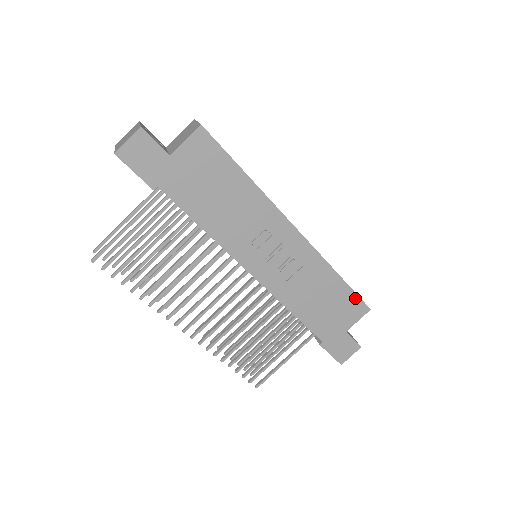
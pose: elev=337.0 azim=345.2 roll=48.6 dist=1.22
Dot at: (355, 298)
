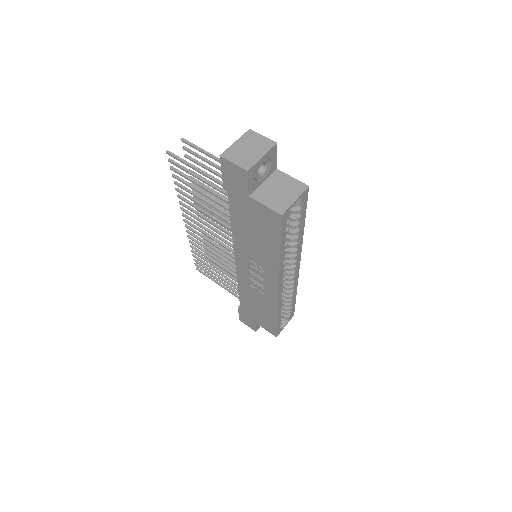
Dot at: (274, 328)
